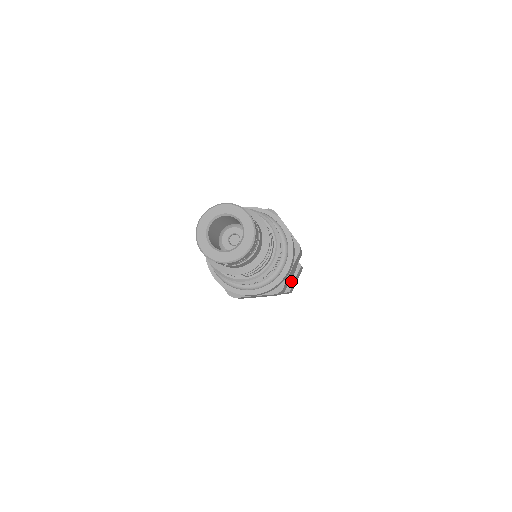
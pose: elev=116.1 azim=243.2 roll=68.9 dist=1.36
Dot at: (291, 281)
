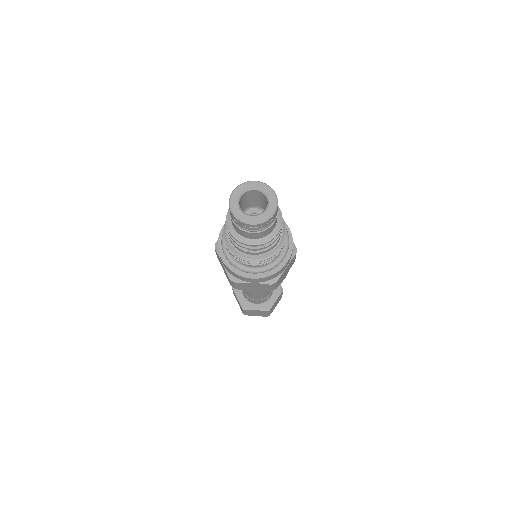
Dot at: occluded
